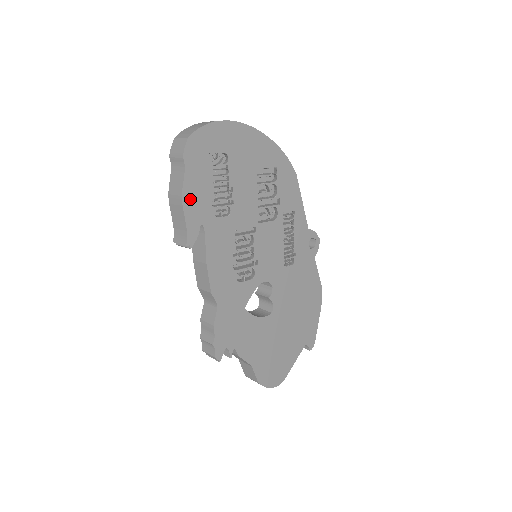
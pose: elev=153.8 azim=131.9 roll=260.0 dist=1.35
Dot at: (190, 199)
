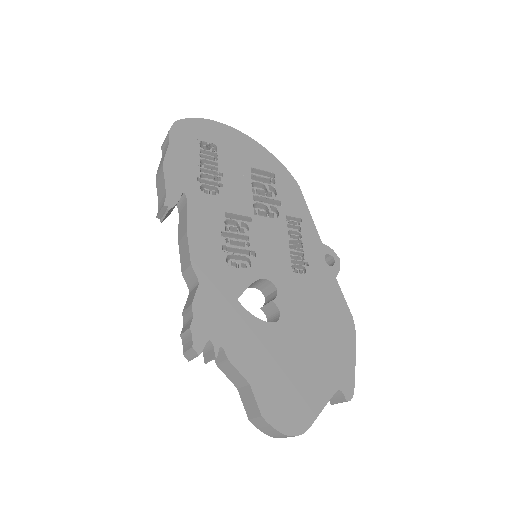
Dot at: (172, 167)
